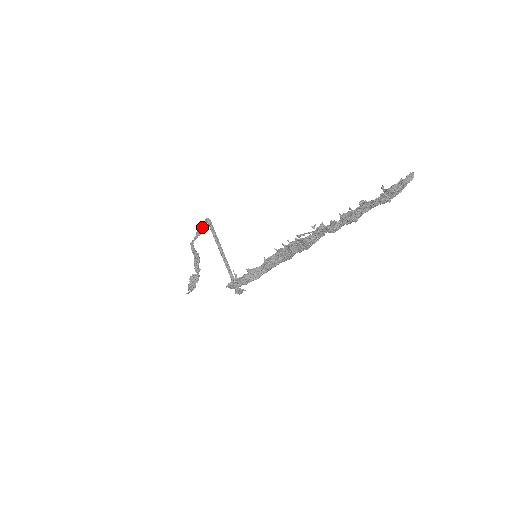
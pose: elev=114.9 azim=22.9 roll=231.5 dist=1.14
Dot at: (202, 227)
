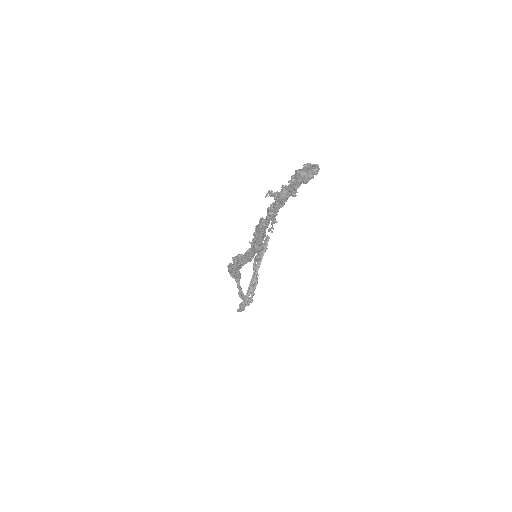
Dot at: occluded
